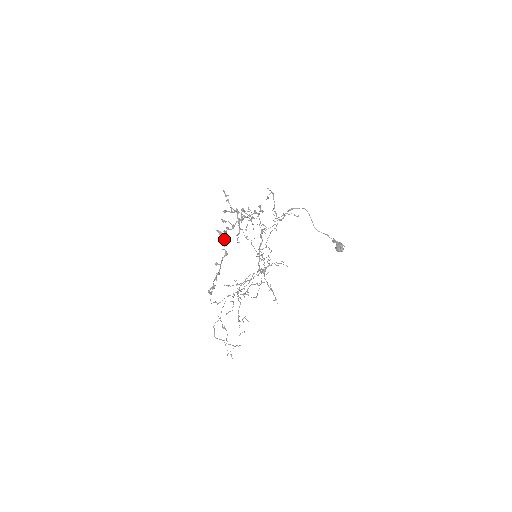
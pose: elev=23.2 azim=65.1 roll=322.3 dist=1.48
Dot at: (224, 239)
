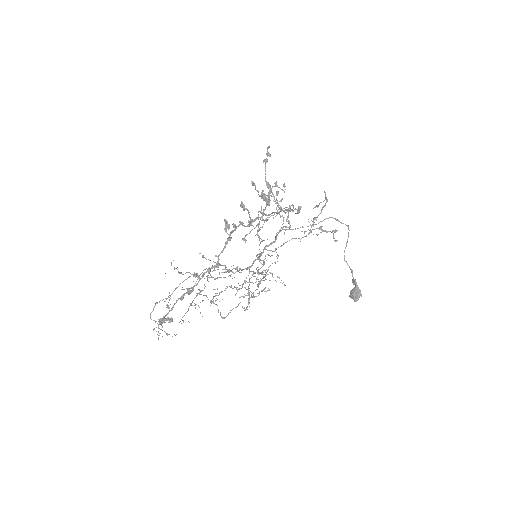
Dot at: (227, 242)
